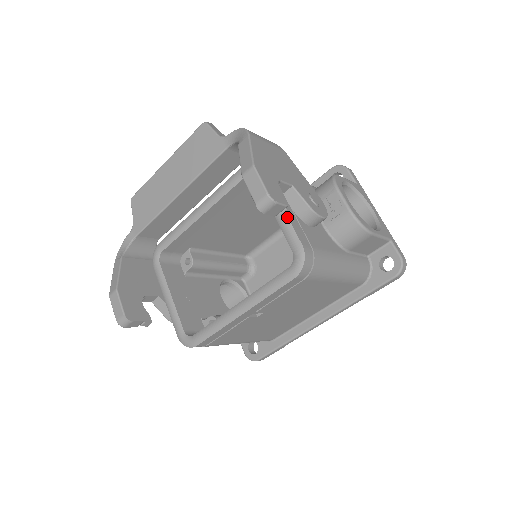
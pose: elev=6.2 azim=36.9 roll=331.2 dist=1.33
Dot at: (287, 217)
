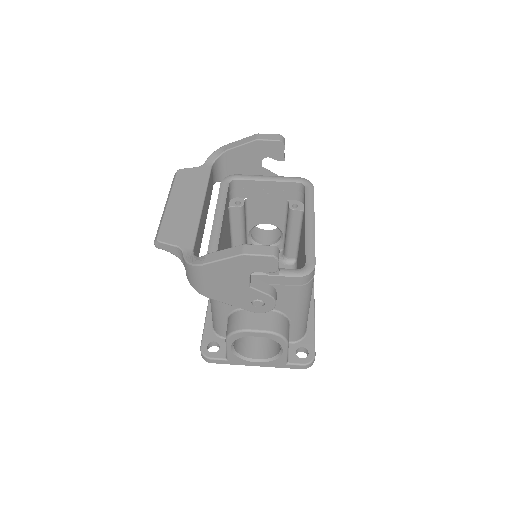
Dot at: (276, 176)
